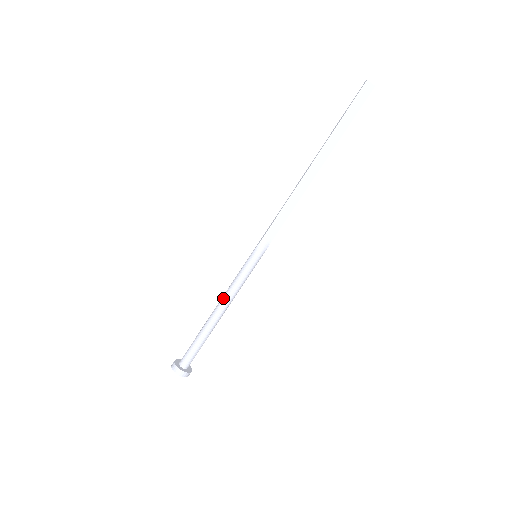
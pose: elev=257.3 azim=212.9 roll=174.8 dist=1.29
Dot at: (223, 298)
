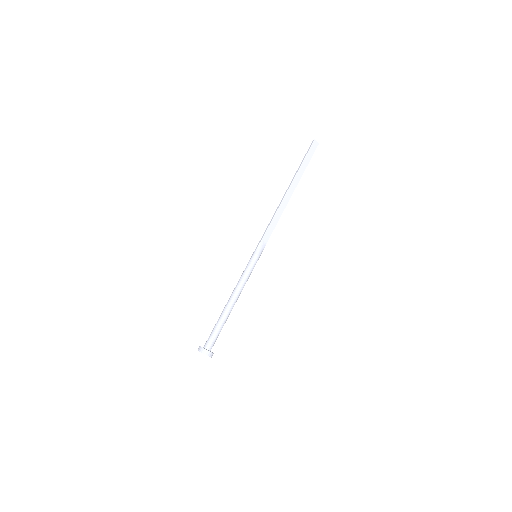
Dot at: (236, 289)
